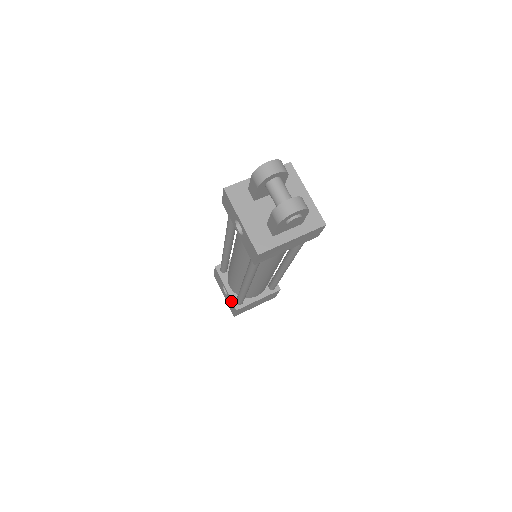
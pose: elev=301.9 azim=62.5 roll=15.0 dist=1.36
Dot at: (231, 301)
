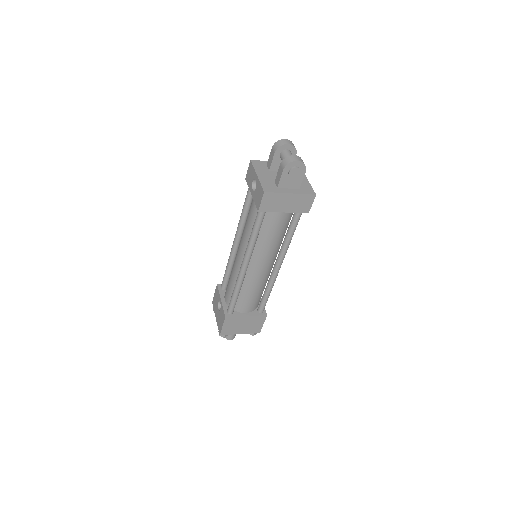
Dot at: (223, 311)
